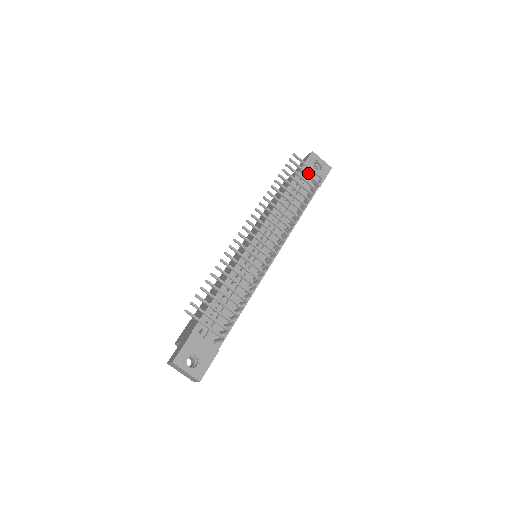
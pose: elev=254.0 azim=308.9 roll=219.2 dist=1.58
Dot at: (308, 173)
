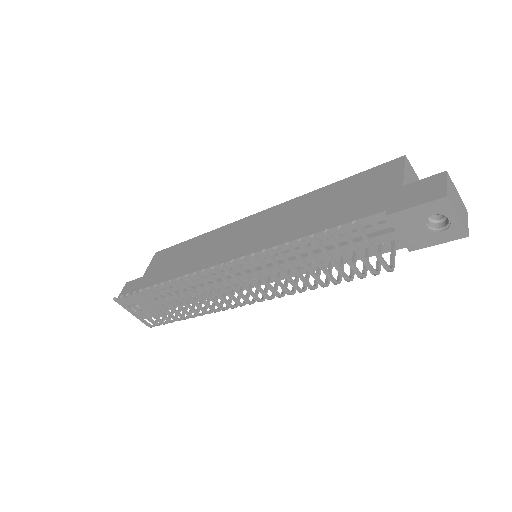
Dot at: (363, 258)
